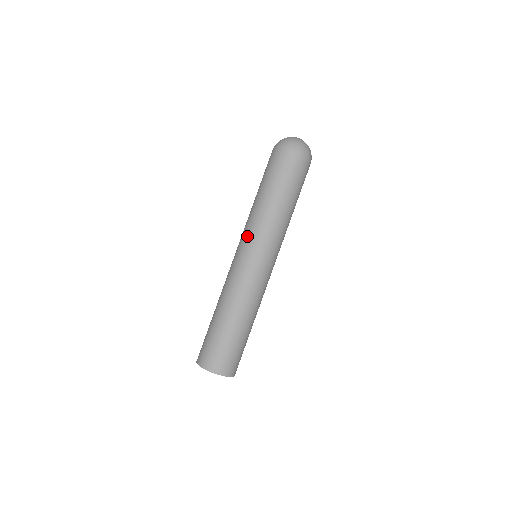
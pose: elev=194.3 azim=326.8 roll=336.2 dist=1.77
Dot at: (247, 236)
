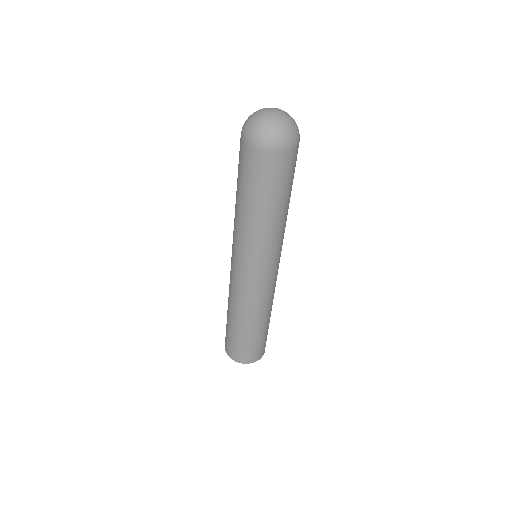
Dot at: occluded
